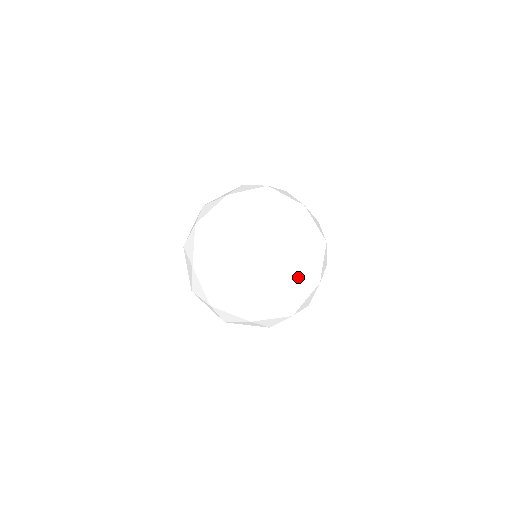
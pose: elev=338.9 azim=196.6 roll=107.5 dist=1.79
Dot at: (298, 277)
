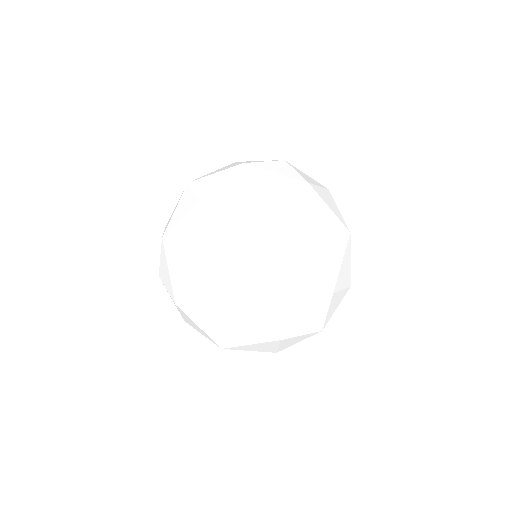
Dot at: (291, 314)
